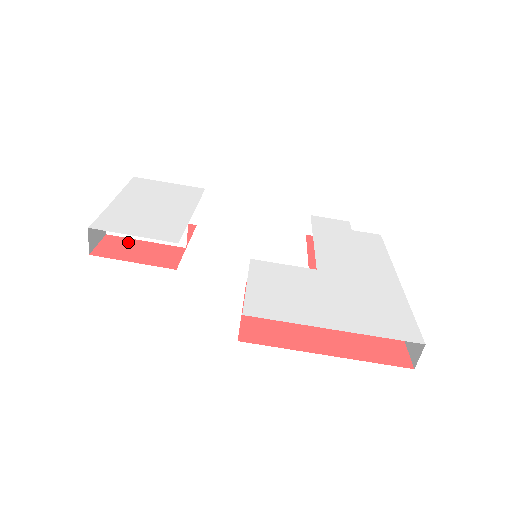
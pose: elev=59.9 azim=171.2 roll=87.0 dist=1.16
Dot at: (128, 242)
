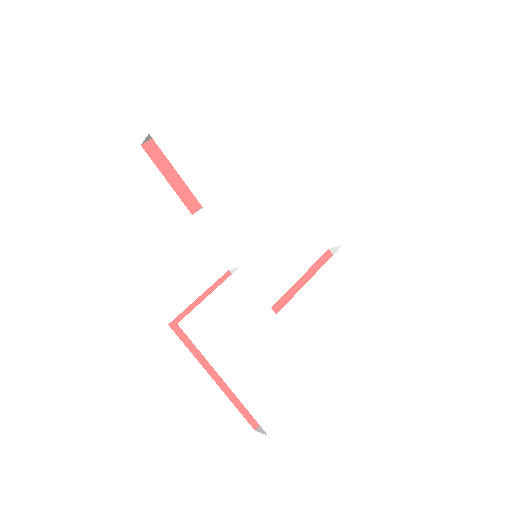
Dot at: occluded
